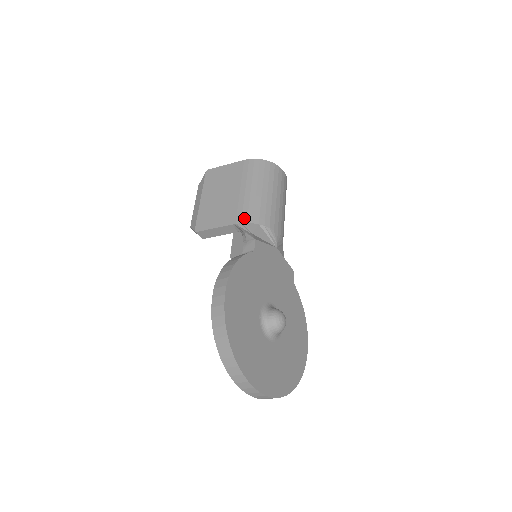
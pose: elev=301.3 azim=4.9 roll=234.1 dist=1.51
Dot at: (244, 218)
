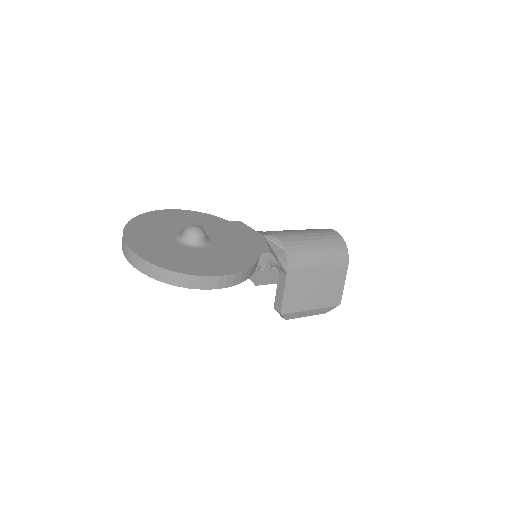
Dot at: occluded
